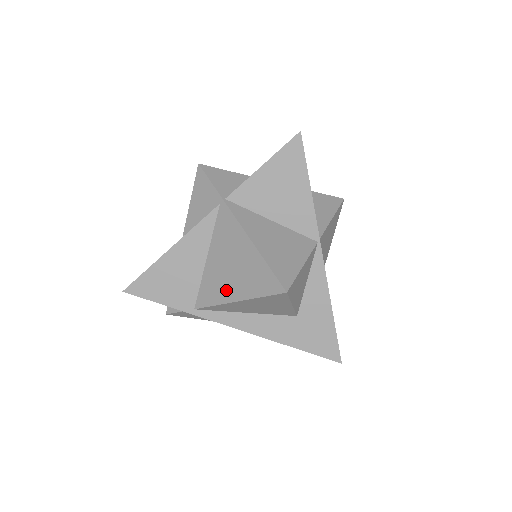
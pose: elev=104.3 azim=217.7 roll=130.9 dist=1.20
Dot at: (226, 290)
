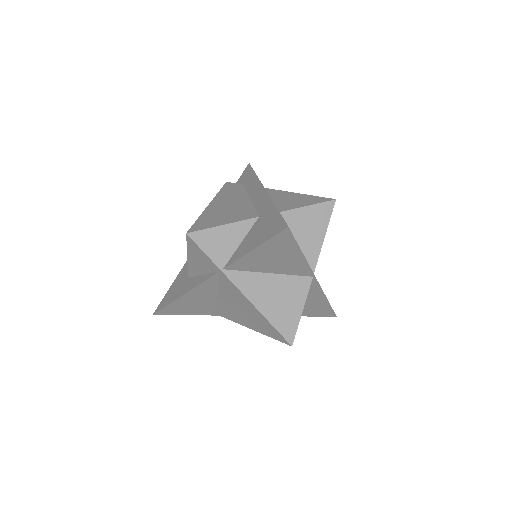
Dot at: (240, 320)
